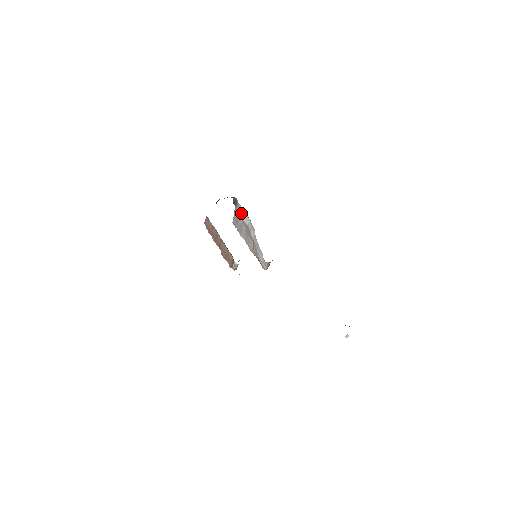
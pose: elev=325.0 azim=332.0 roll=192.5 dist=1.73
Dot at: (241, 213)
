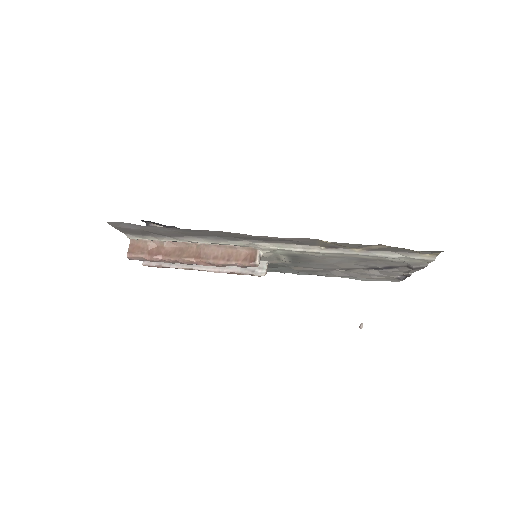
Dot at: occluded
